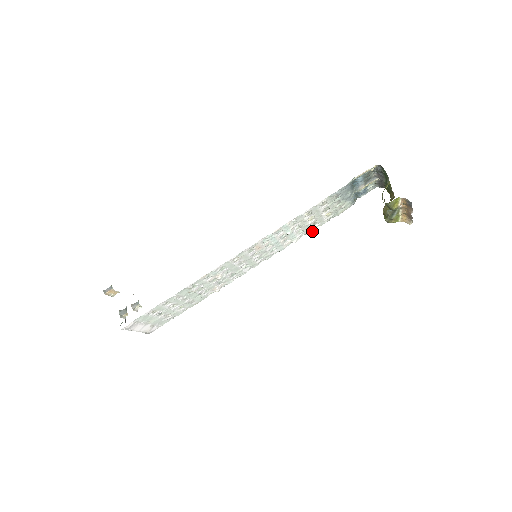
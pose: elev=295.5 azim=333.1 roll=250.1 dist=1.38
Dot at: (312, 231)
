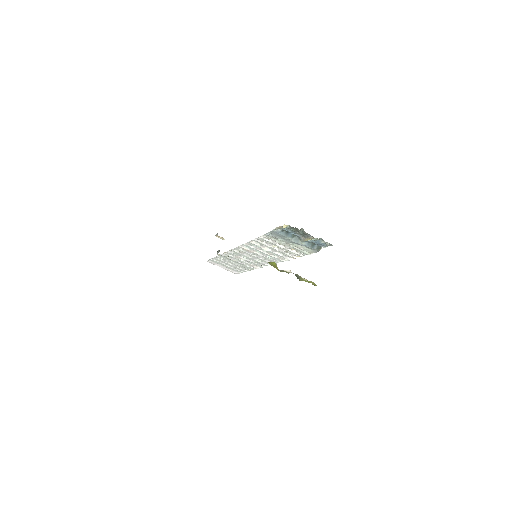
Dot at: occluded
